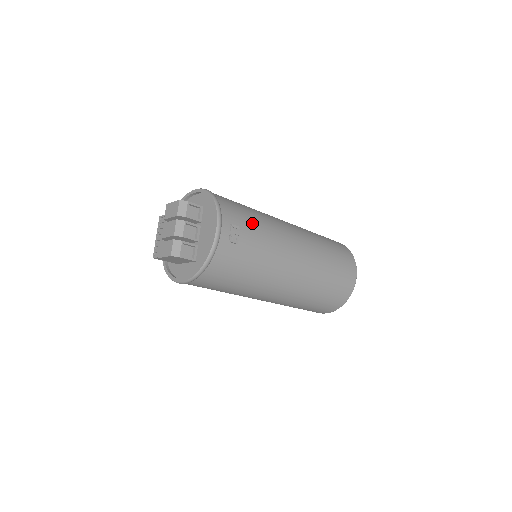
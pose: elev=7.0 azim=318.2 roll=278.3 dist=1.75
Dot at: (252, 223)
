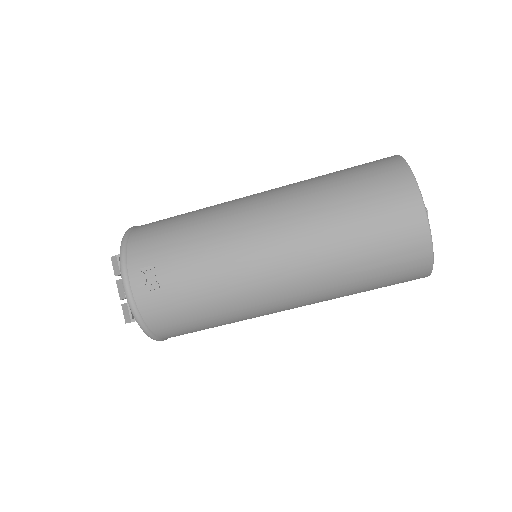
Dot at: (176, 246)
